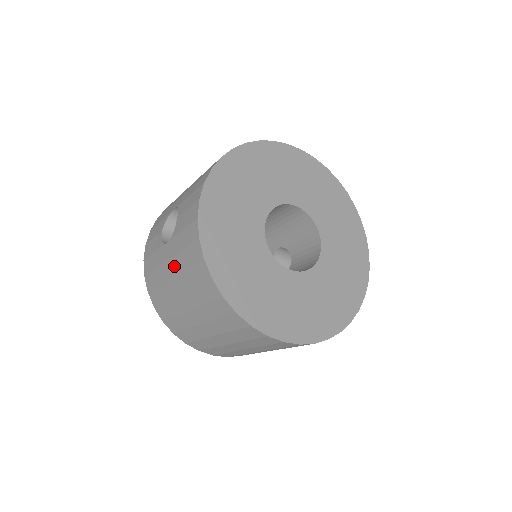
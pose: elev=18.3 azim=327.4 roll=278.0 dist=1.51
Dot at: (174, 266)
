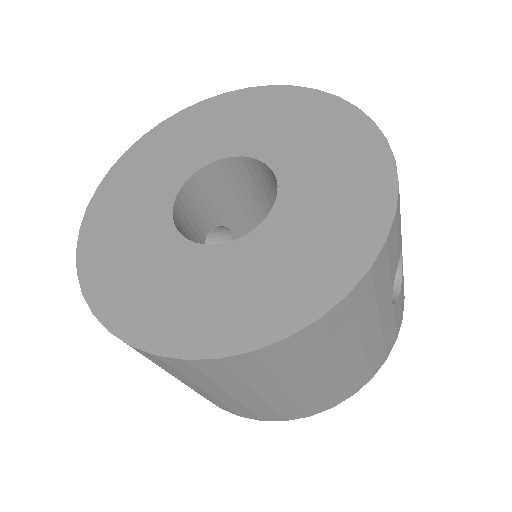
Dot at: occluded
